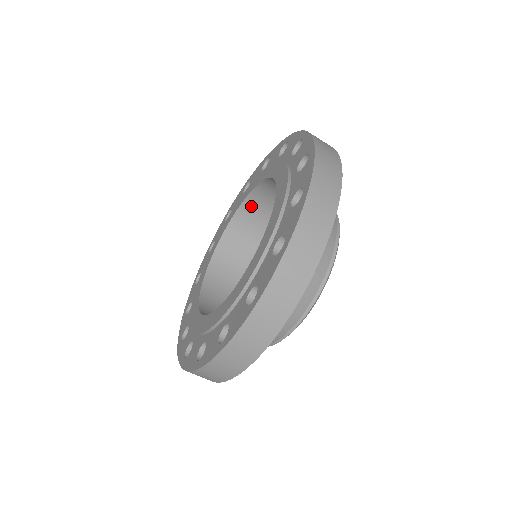
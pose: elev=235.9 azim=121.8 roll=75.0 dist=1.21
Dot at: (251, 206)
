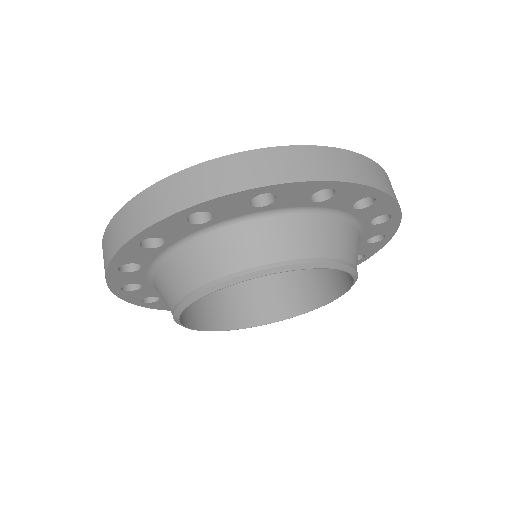
Dot at: occluded
